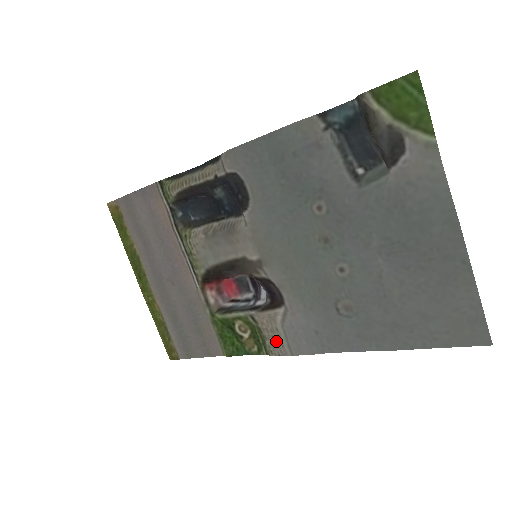
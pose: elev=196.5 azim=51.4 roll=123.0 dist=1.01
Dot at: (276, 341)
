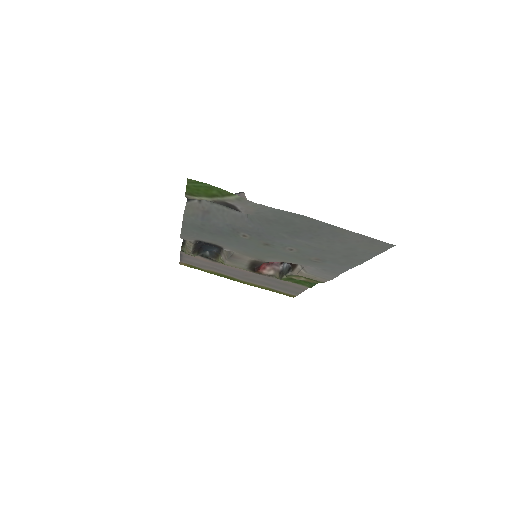
Dot at: (316, 279)
